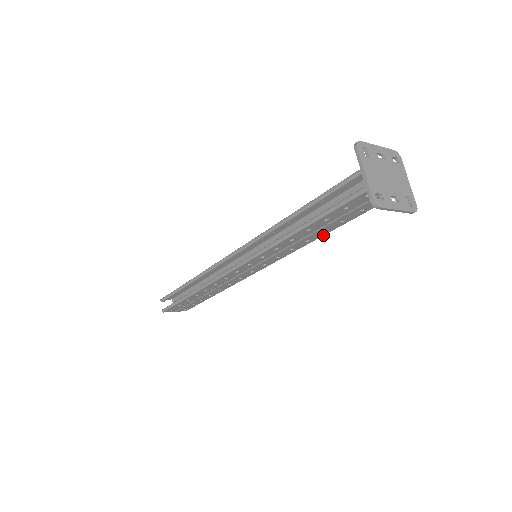
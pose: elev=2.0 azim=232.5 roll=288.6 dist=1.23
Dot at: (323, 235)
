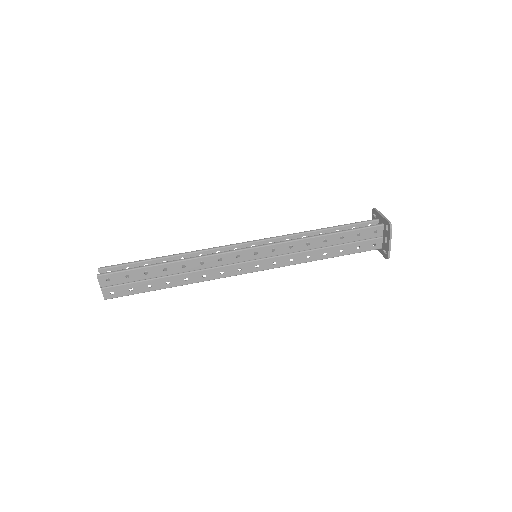
Dot at: (319, 259)
